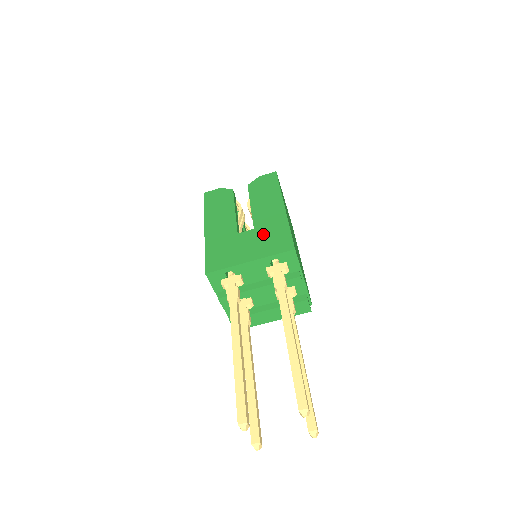
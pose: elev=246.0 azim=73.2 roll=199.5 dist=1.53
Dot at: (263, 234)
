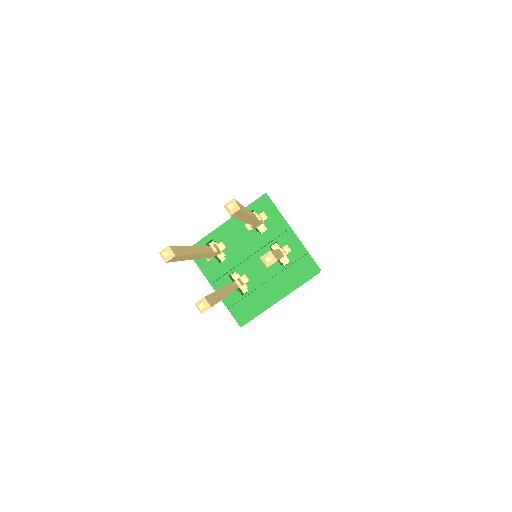
Dot at: occluded
